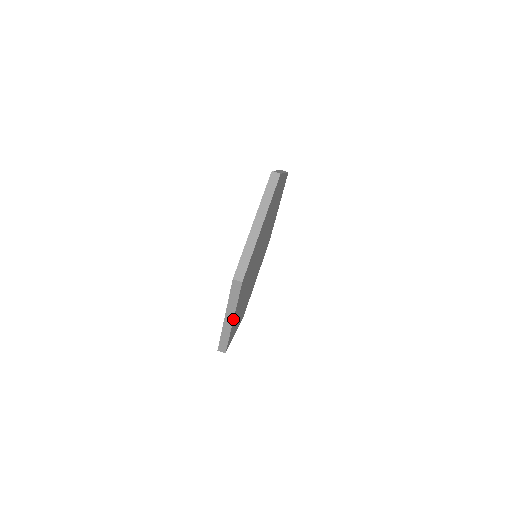
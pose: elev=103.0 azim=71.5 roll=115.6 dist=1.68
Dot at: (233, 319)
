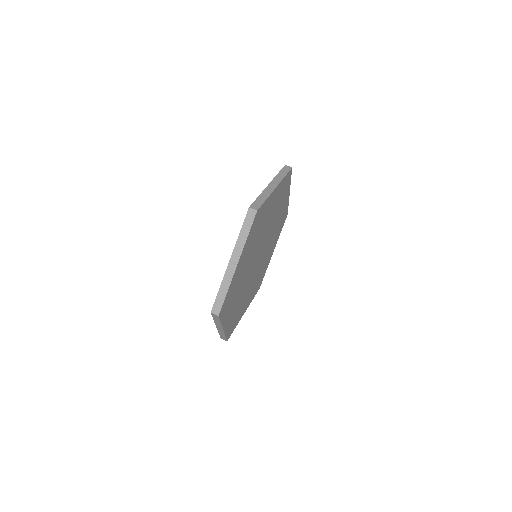
Dot at: (223, 329)
